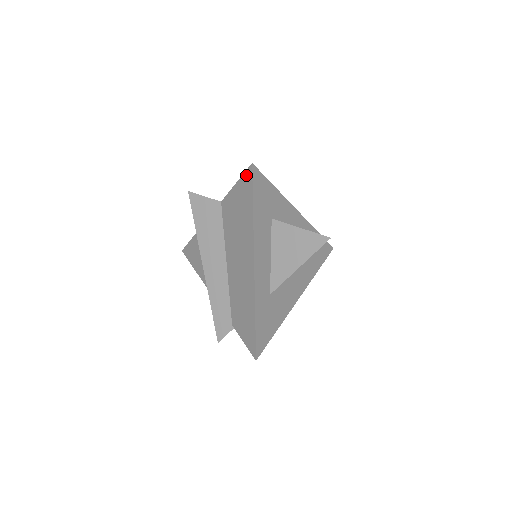
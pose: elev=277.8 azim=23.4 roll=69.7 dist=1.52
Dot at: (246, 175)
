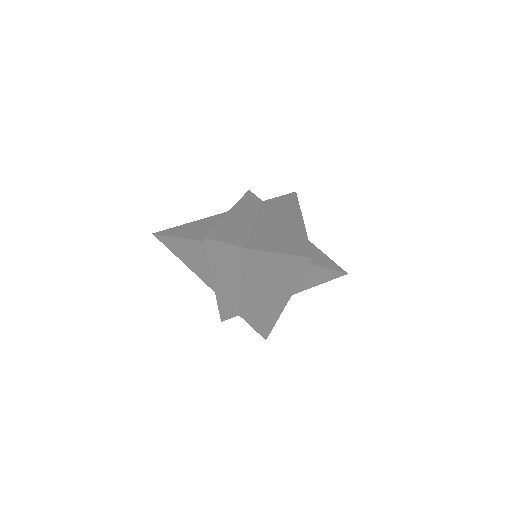
Dot at: (299, 259)
